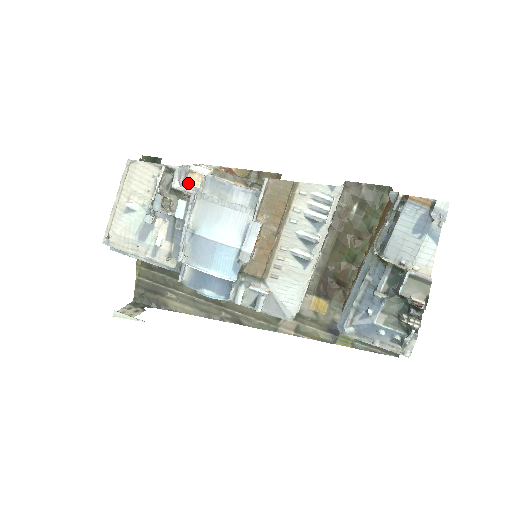
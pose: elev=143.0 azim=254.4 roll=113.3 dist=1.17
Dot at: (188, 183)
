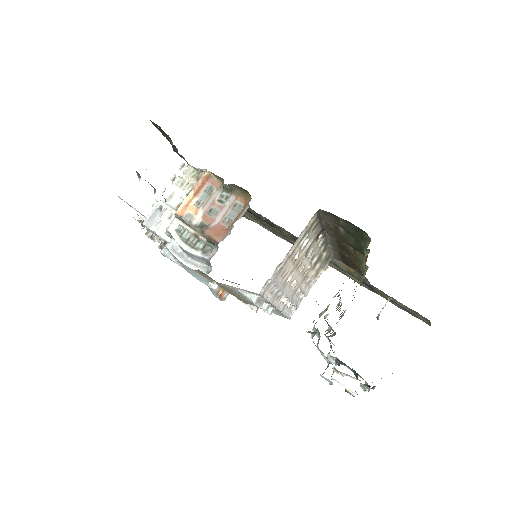
Dot at: (168, 210)
